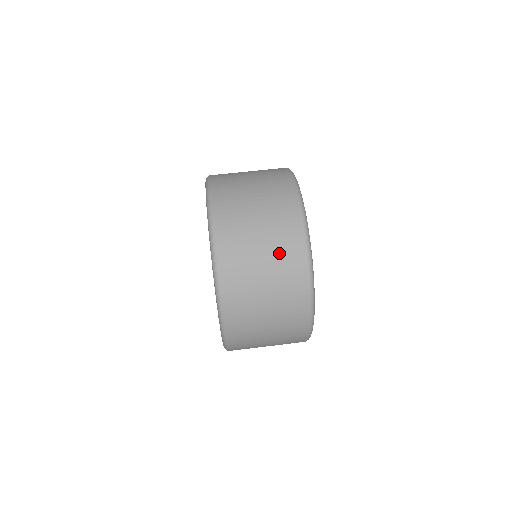
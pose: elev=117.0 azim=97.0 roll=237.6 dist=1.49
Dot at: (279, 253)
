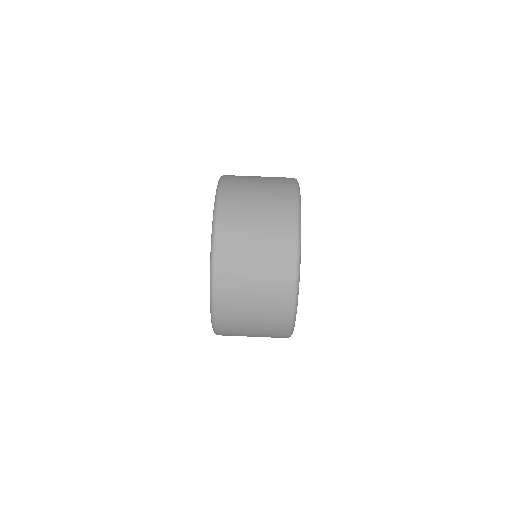
Dot at: (272, 215)
